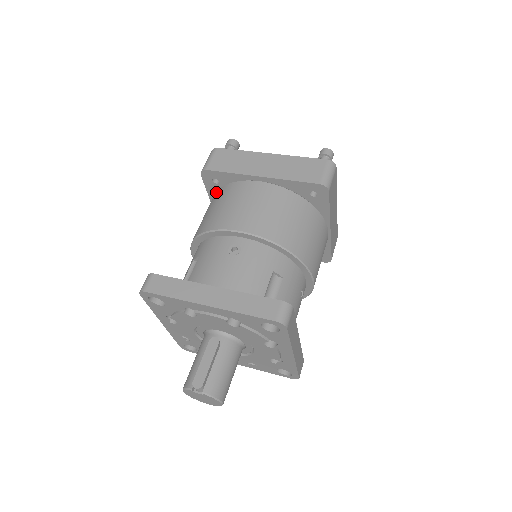
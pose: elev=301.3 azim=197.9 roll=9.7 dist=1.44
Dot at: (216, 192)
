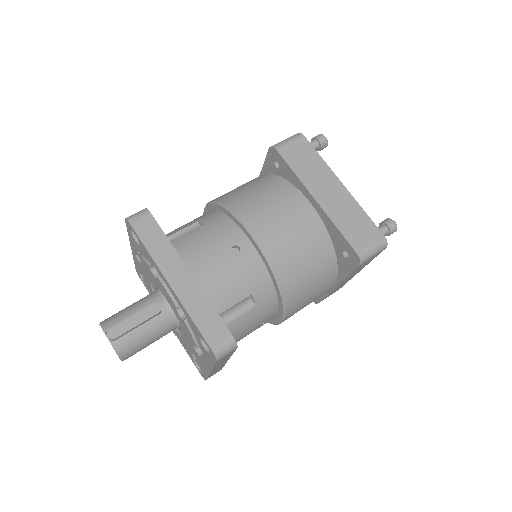
Dot at: (269, 174)
